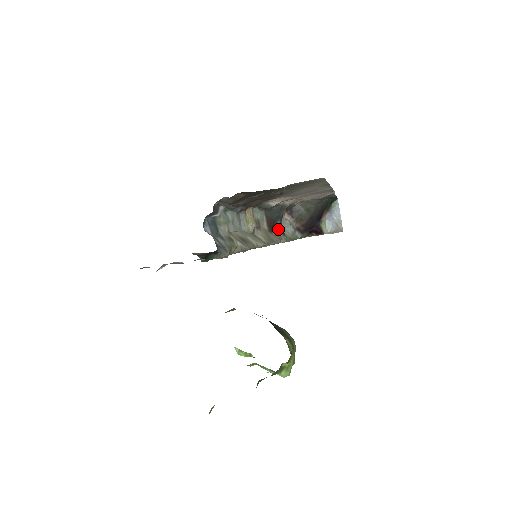
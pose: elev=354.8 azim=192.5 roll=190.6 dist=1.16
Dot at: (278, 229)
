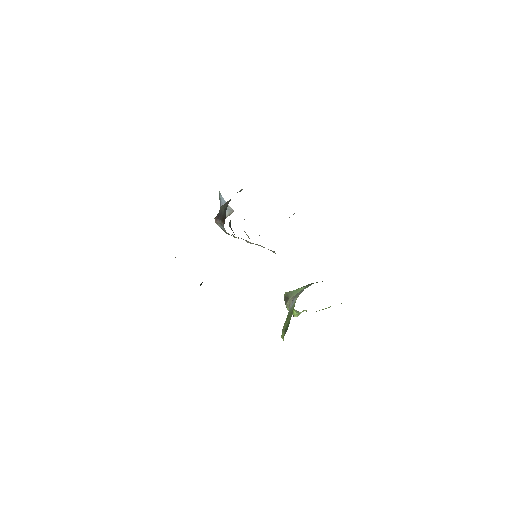
Dot at: occluded
